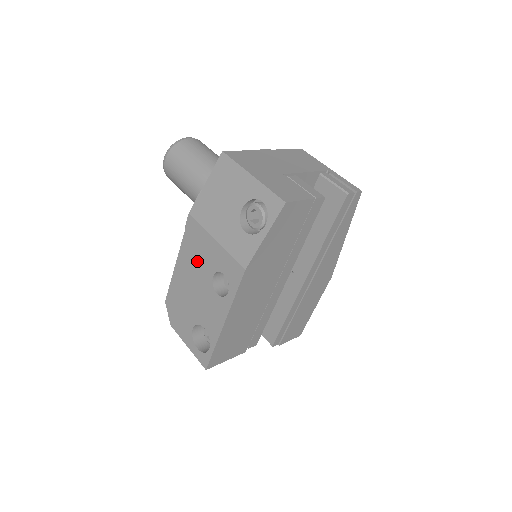
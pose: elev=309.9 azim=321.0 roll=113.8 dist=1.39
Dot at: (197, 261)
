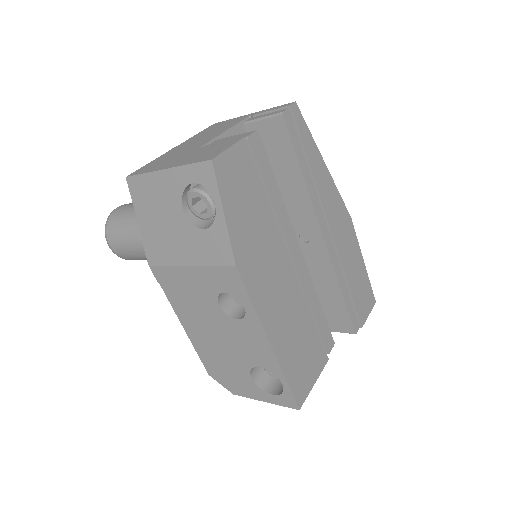
Dot at: (195, 305)
